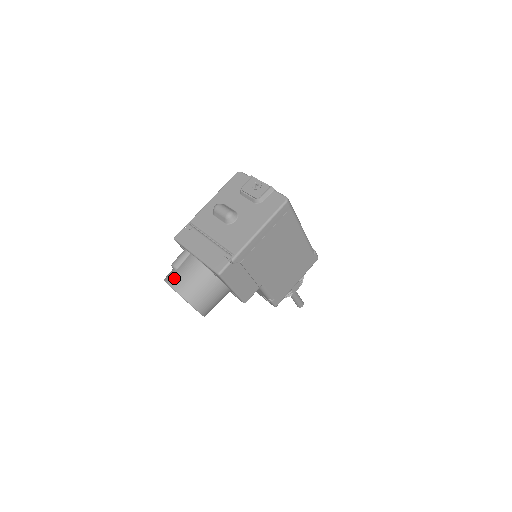
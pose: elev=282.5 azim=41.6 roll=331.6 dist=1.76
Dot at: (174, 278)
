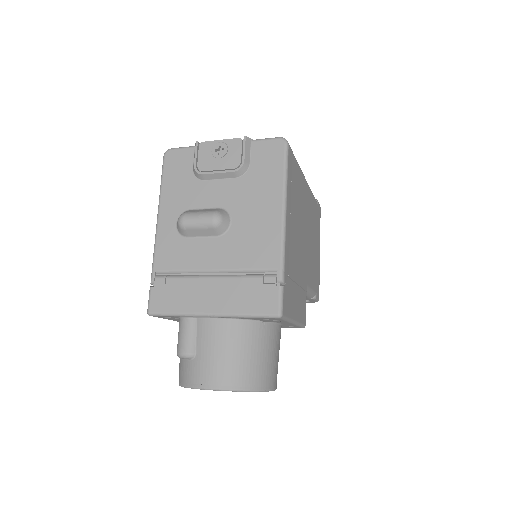
Dot at: (204, 373)
